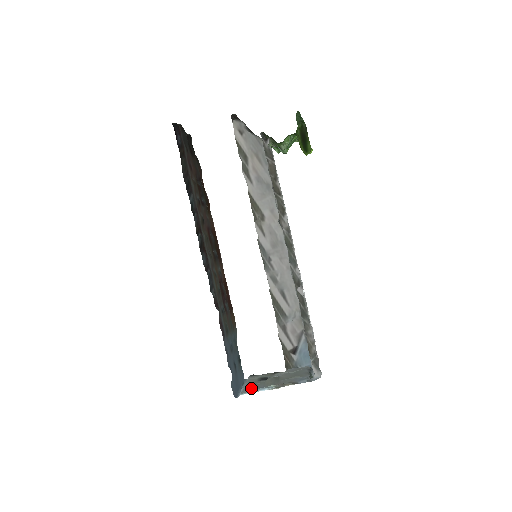
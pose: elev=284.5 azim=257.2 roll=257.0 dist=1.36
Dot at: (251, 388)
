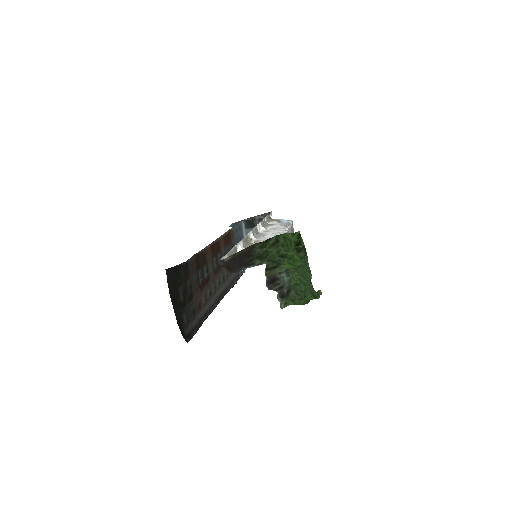
Dot at: occluded
